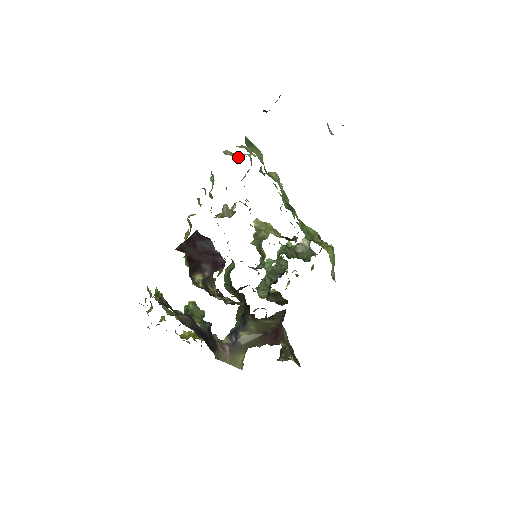
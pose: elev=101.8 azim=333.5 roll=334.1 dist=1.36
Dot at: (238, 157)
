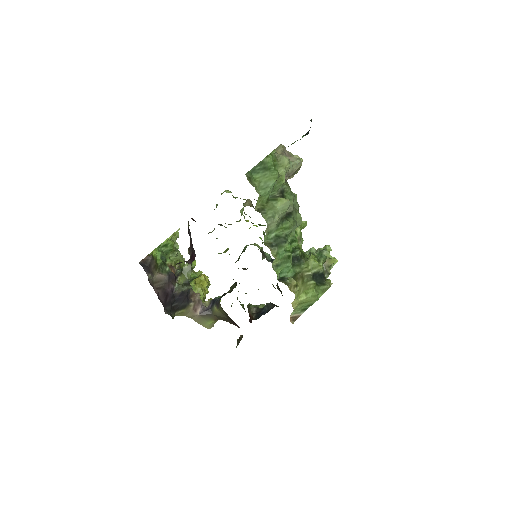
Dot at: occluded
